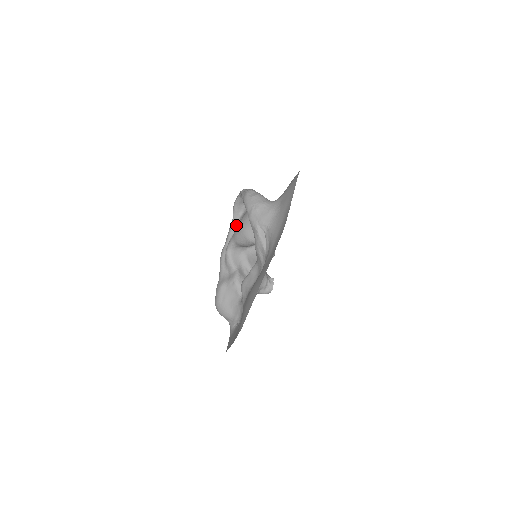
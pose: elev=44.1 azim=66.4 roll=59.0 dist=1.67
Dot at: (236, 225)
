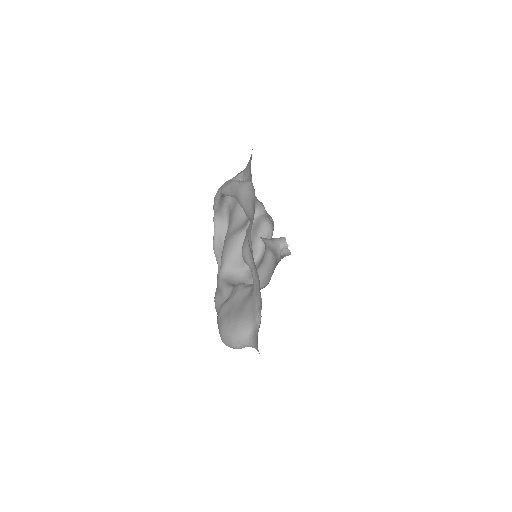
Dot at: occluded
